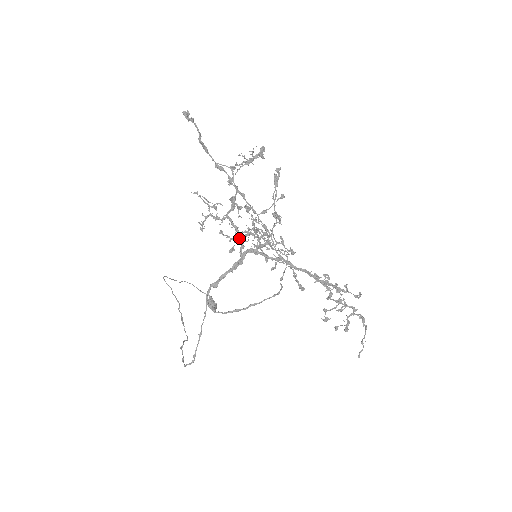
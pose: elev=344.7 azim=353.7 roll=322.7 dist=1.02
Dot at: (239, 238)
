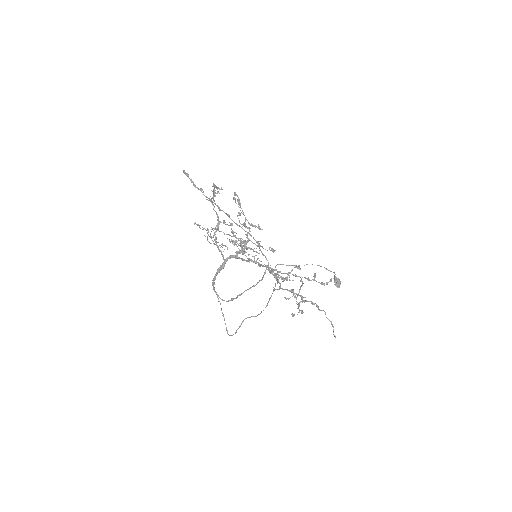
Dot at: (241, 245)
